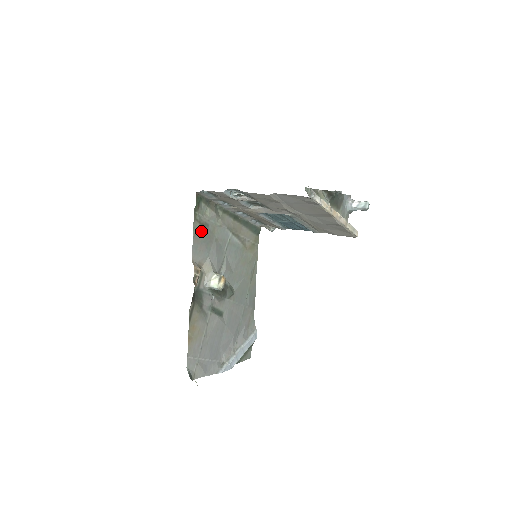
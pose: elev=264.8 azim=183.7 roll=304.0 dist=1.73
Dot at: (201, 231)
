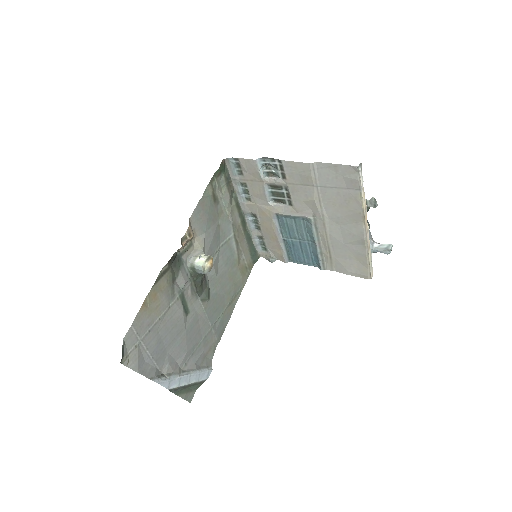
Dot at: (210, 200)
